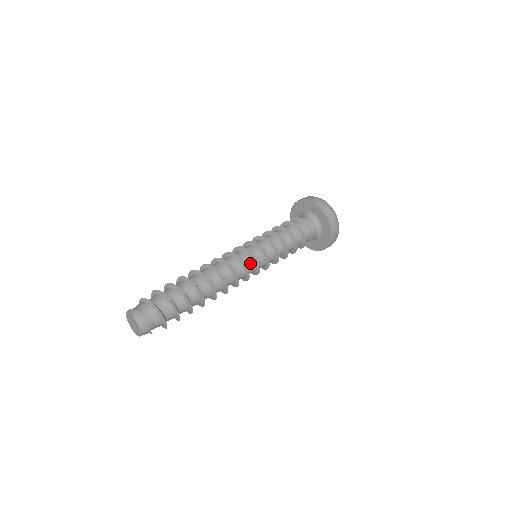
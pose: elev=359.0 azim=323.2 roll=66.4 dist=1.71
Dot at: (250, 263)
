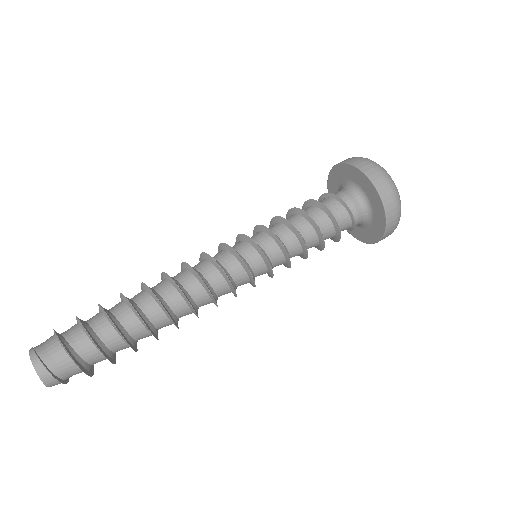
Dot at: (242, 278)
